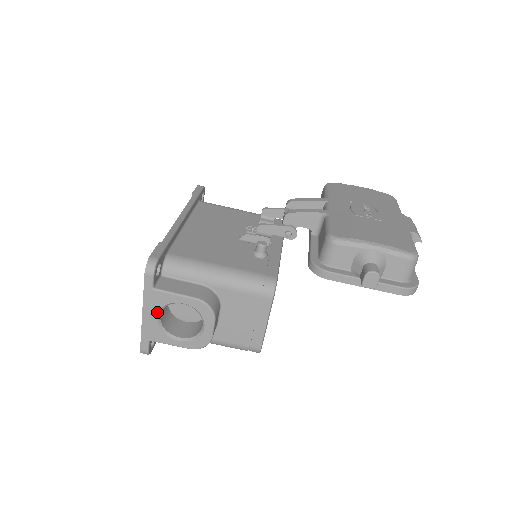
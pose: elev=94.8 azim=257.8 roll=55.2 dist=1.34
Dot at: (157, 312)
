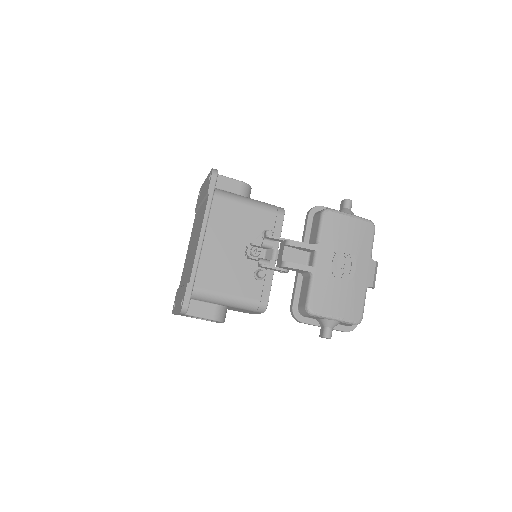
Dot at: occluded
